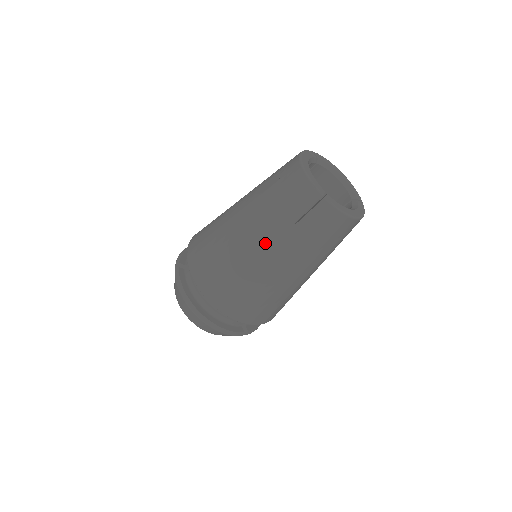
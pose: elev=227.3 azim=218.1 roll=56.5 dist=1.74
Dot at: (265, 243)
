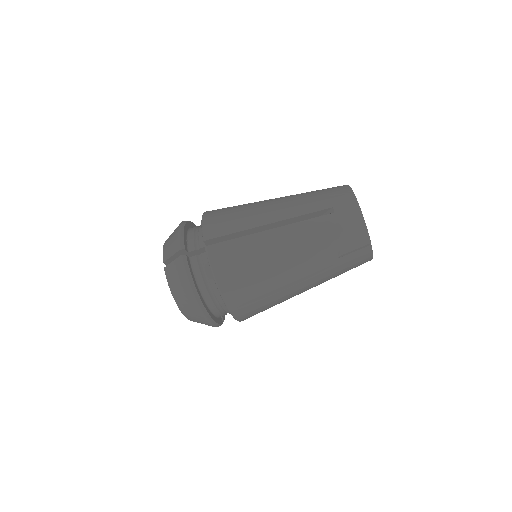
Dot at: (305, 266)
